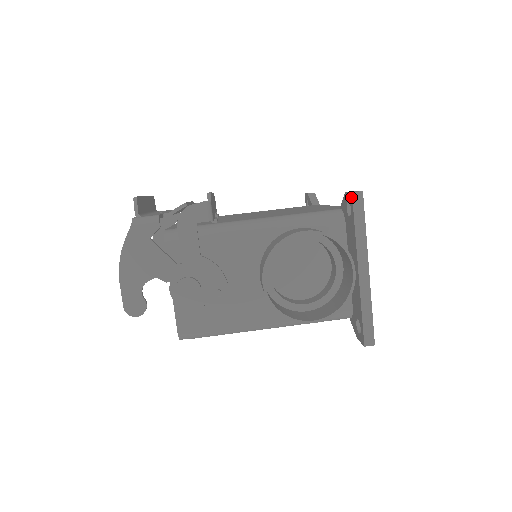
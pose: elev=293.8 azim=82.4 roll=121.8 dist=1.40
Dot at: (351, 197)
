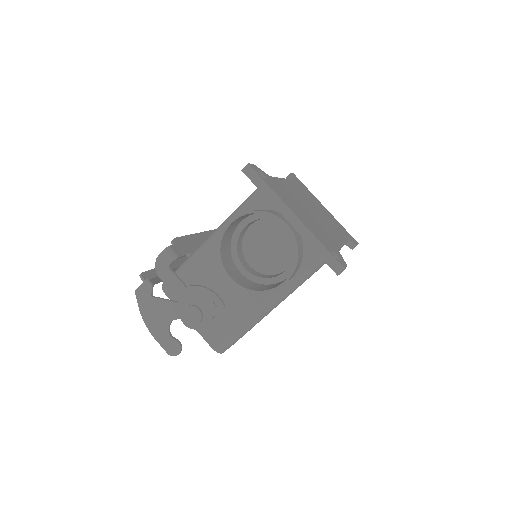
Dot at: occluded
